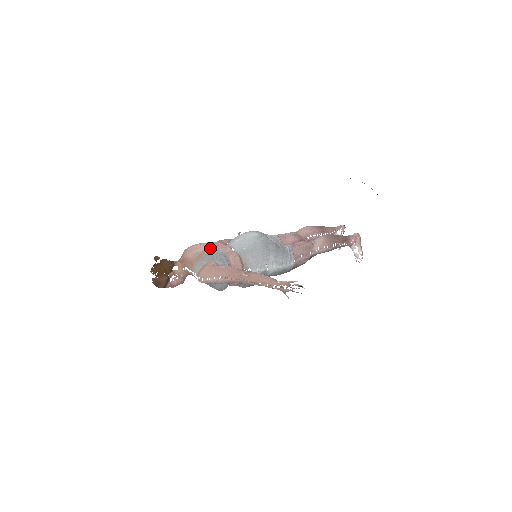
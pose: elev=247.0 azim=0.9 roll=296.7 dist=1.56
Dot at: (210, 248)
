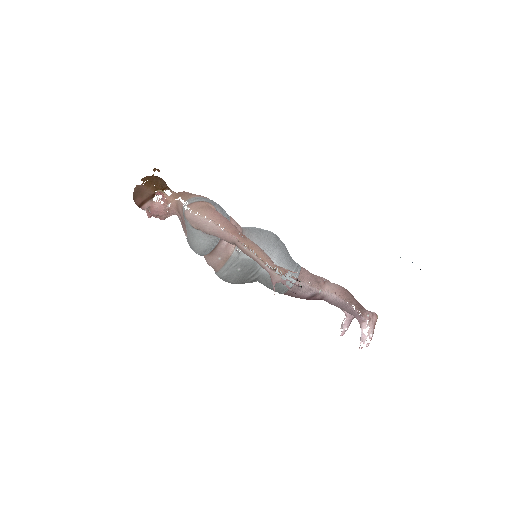
Dot at: occluded
